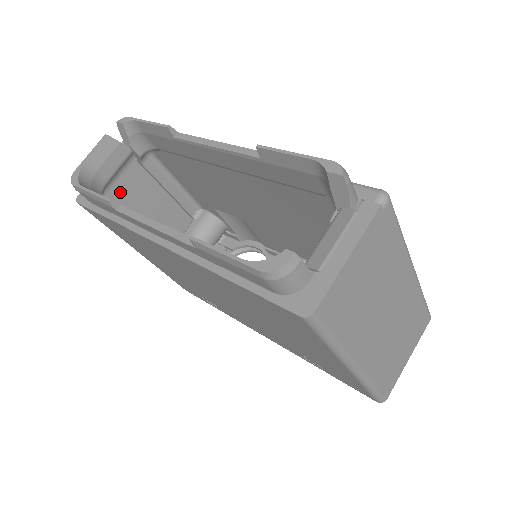
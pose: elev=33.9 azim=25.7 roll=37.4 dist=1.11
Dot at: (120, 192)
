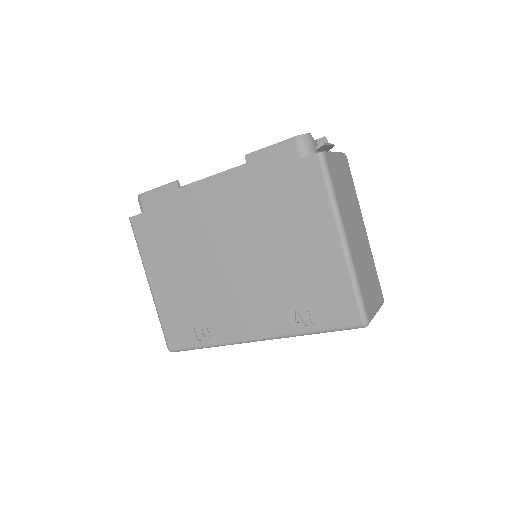
Dot at: occluded
